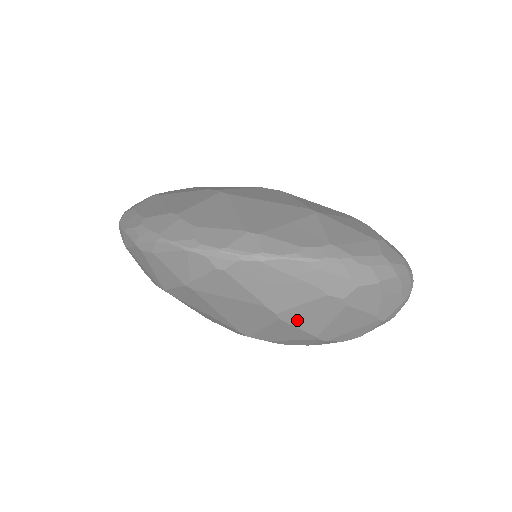
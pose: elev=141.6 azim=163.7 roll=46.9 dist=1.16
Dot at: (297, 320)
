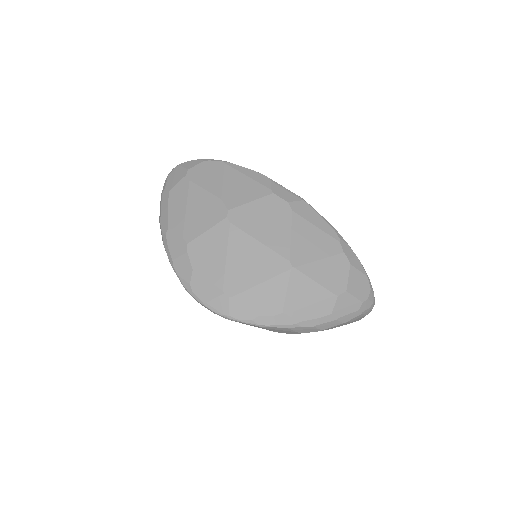
Dot at: occluded
